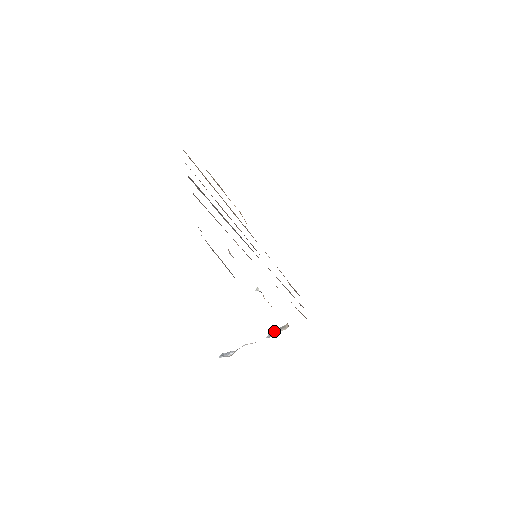
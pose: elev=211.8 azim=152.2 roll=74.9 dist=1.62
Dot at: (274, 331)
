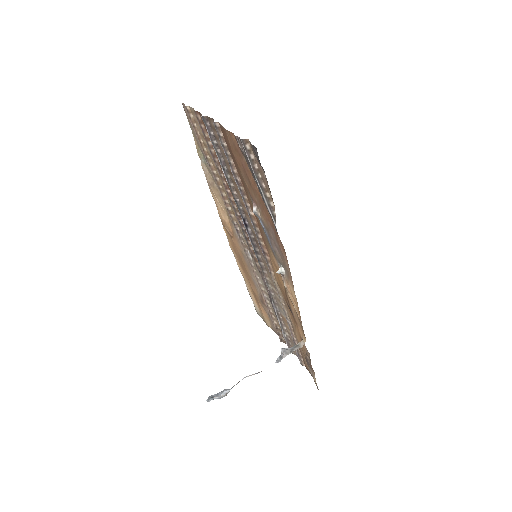
Dot at: (286, 350)
